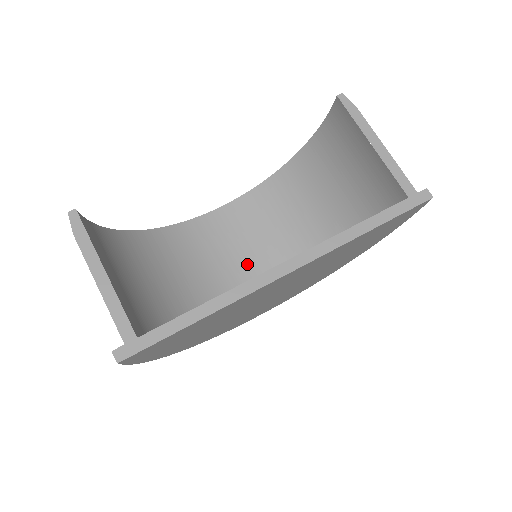
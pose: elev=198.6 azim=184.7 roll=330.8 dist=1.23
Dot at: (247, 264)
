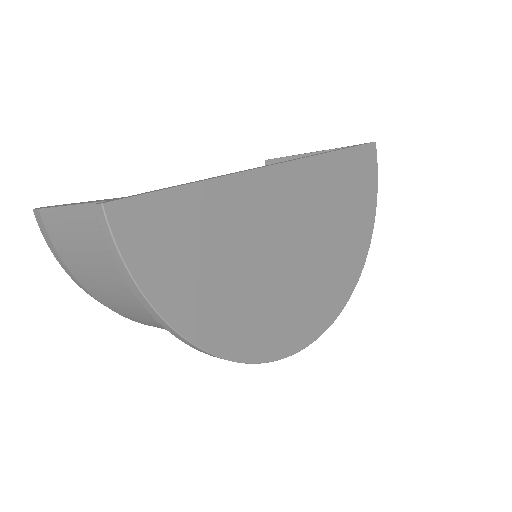
Dot at: occluded
